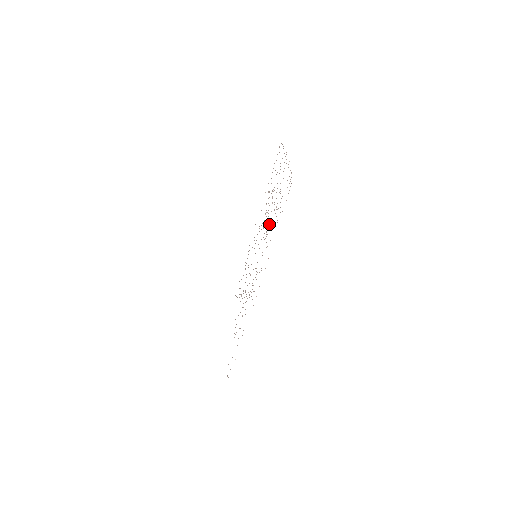
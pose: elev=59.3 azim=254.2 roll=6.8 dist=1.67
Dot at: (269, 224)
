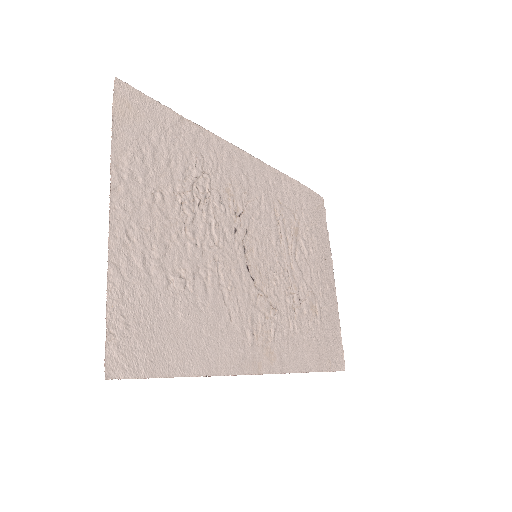
Dot at: (208, 279)
